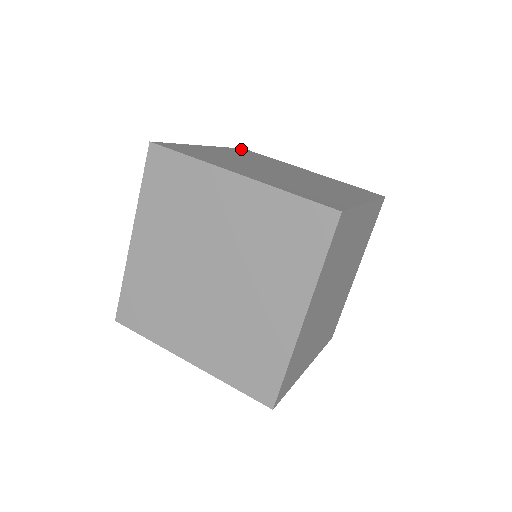
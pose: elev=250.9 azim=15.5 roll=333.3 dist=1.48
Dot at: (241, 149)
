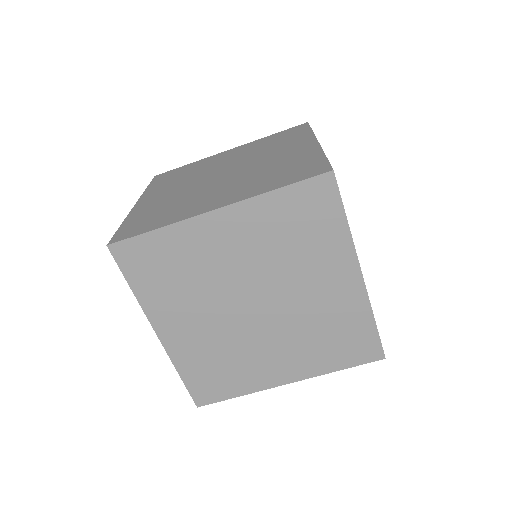
Dot at: occluded
